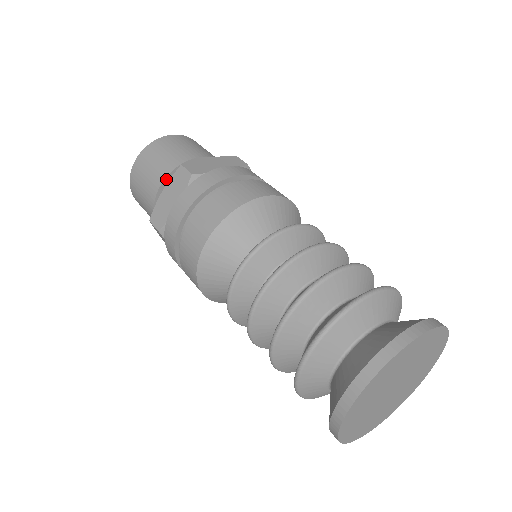
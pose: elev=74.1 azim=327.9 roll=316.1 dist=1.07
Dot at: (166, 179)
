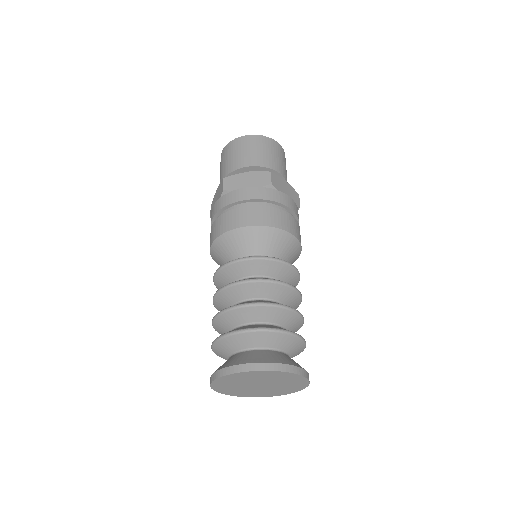
Dot at: (254, 167)
